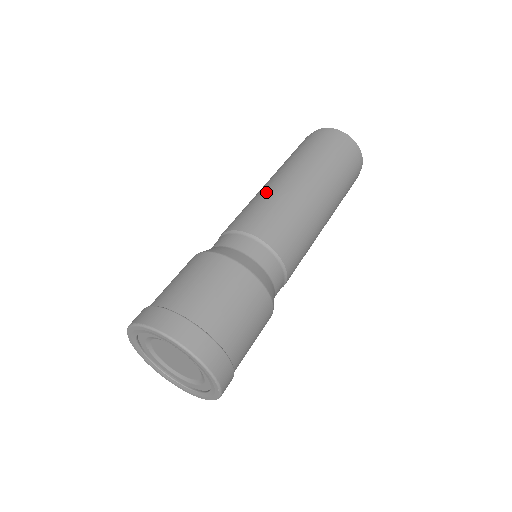
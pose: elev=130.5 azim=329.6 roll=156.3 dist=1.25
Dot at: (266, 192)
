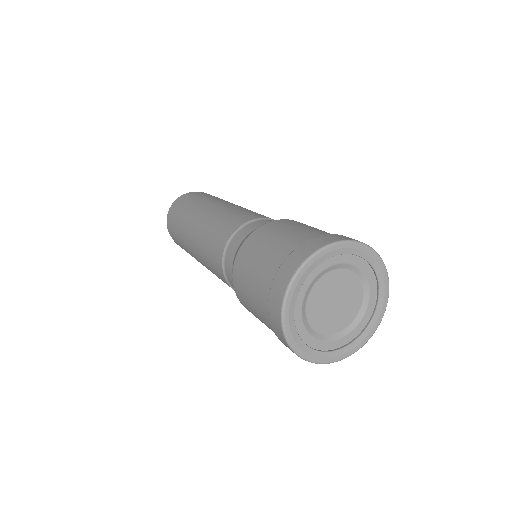
Dot at: (209, 221)
